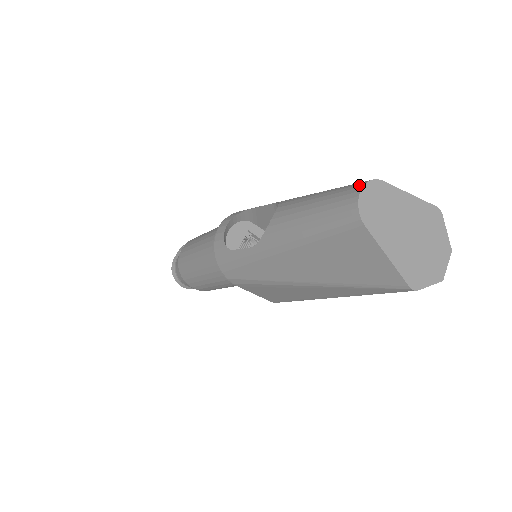
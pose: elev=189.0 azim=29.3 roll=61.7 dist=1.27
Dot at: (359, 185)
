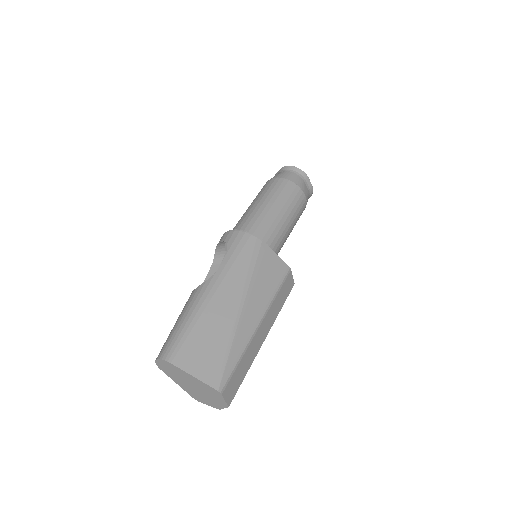
Dot at: (161, 355)
